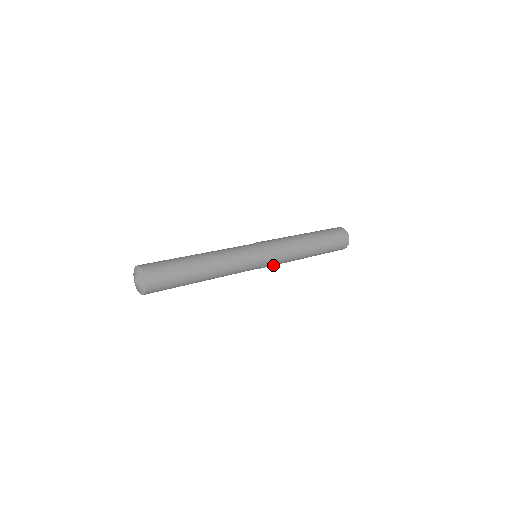
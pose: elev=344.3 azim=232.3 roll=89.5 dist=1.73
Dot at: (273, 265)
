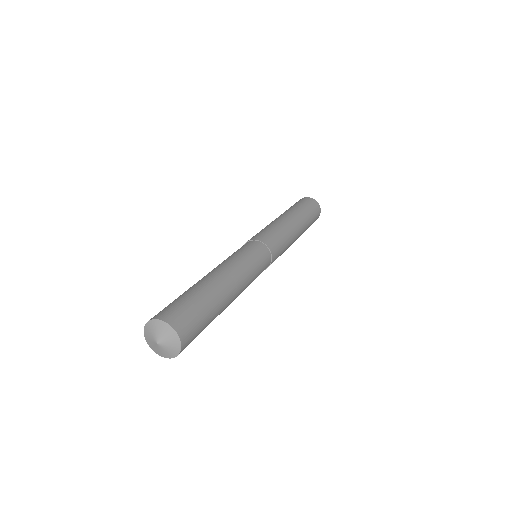
Dot at: occluded
